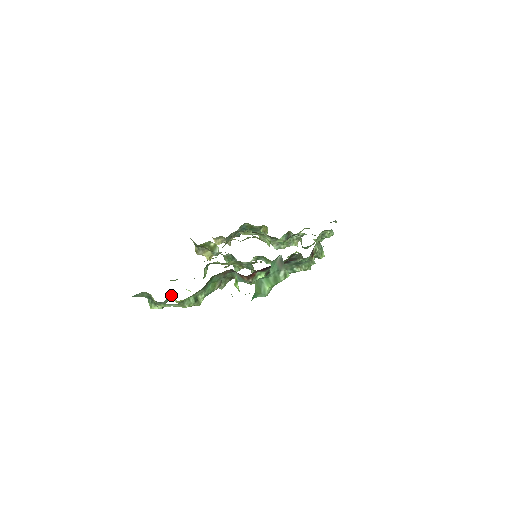
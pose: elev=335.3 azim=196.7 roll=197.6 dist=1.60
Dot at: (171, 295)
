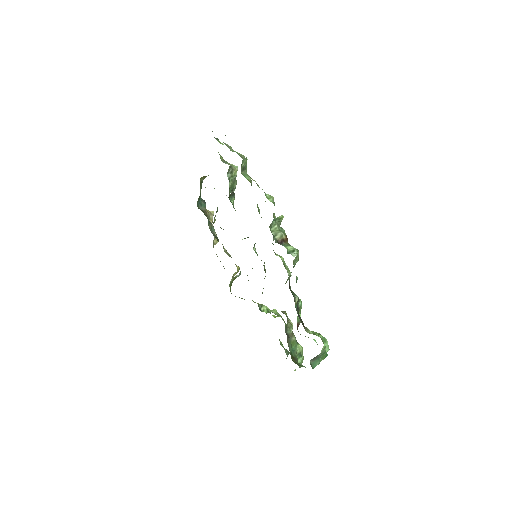
Dot at: (279, 340)
